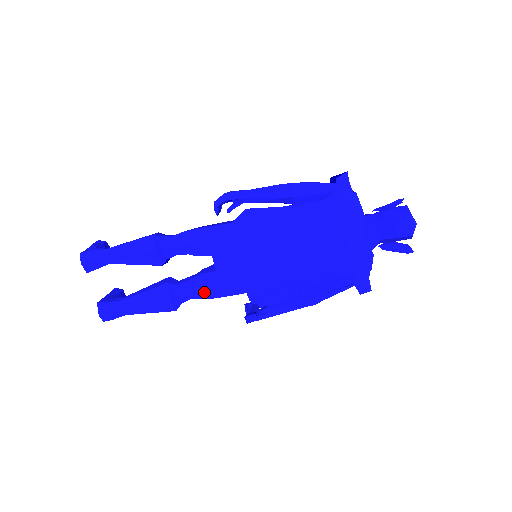
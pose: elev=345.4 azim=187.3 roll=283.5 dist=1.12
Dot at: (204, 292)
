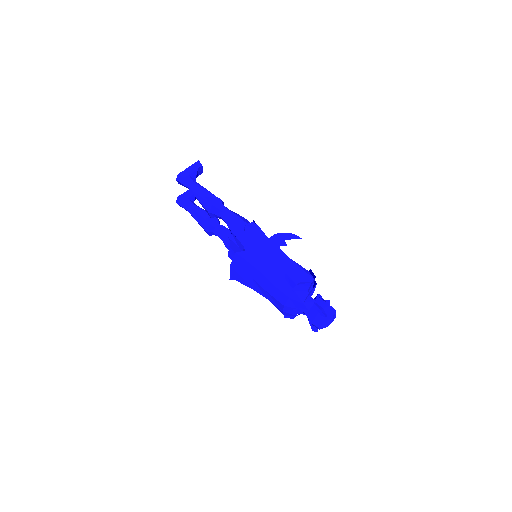
Dot at: (224, 244)
